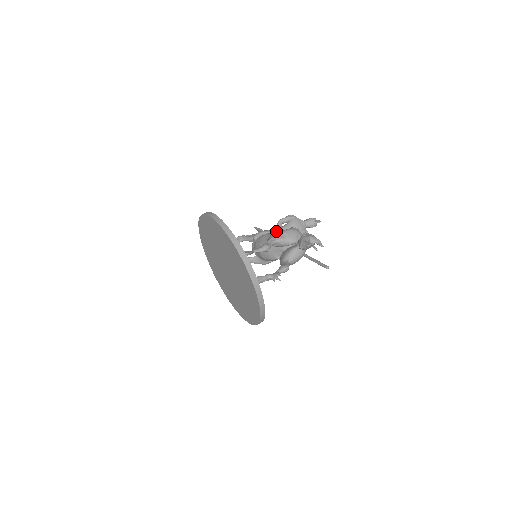
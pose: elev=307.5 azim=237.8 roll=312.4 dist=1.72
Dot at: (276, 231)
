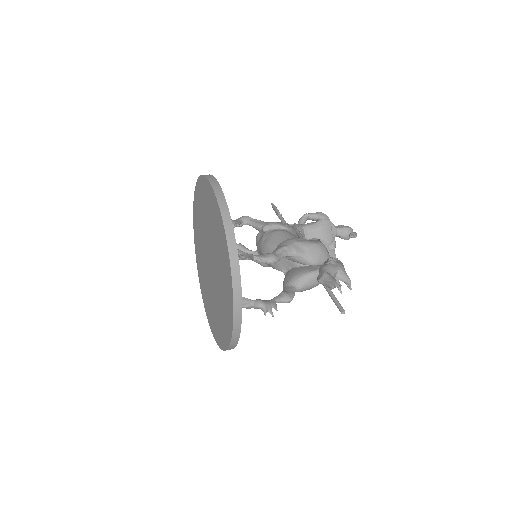
Dot at: (296, 229)
